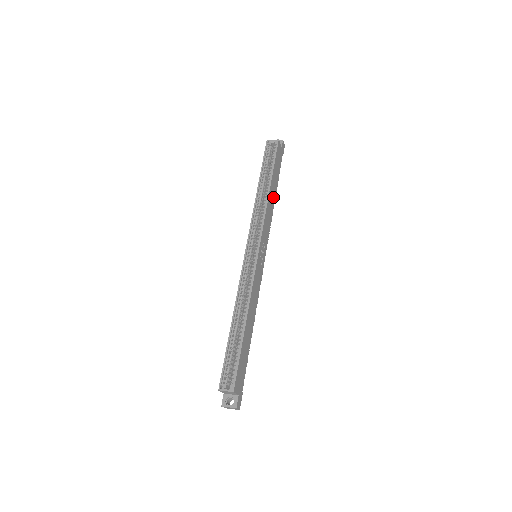
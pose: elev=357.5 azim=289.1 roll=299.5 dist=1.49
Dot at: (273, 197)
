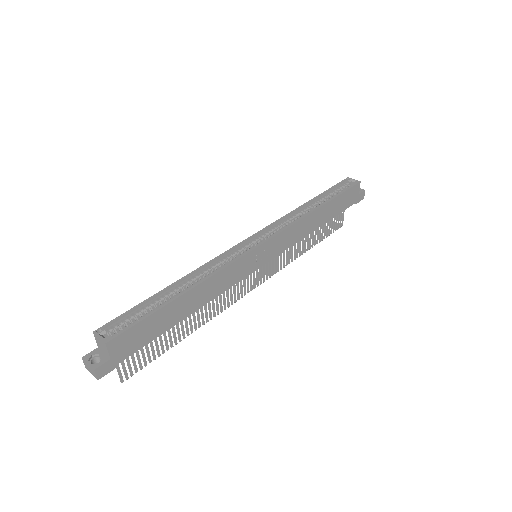
Dot at: (317, 223)
